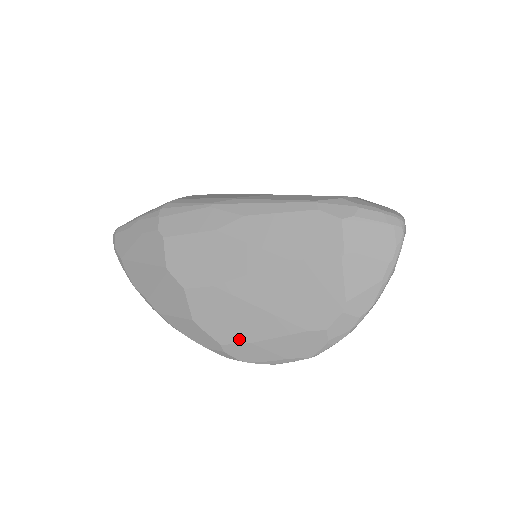
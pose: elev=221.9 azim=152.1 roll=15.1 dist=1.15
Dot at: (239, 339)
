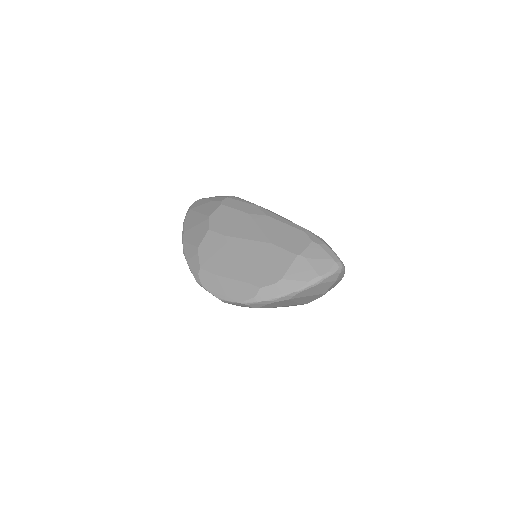
Dot at: (212, 270)
